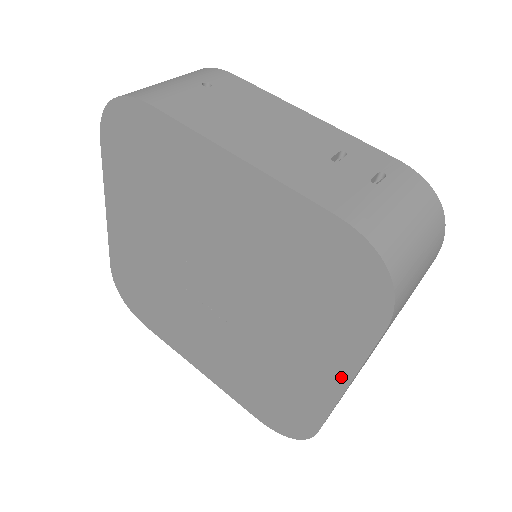
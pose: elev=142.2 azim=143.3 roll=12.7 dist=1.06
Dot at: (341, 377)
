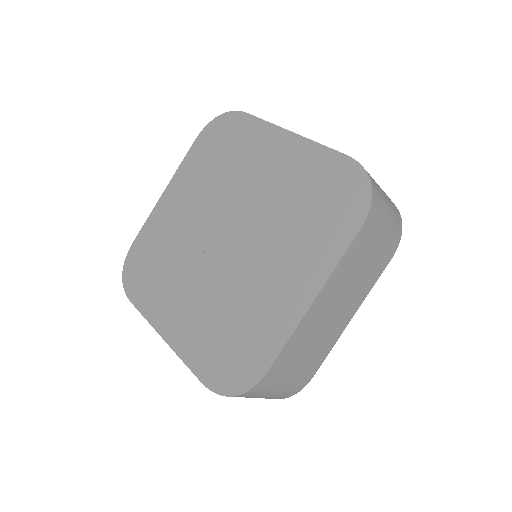
Dot at: (312, 289)
